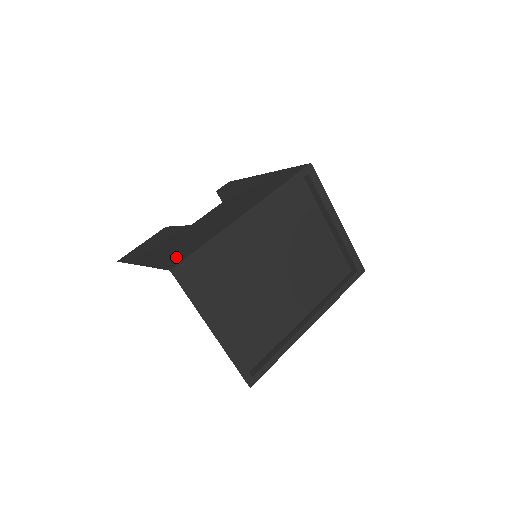
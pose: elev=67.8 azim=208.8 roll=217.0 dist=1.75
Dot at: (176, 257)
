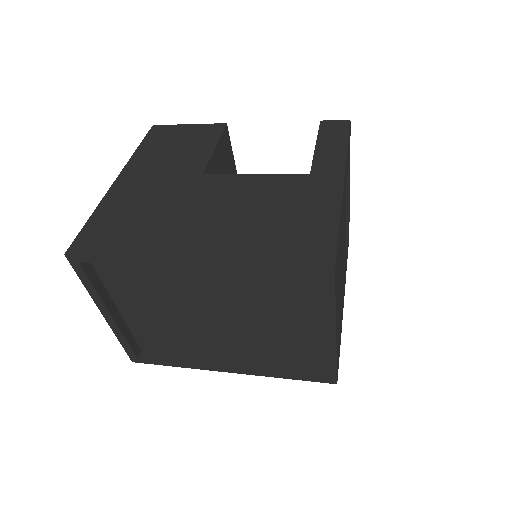
Dot at: (100, 233)
